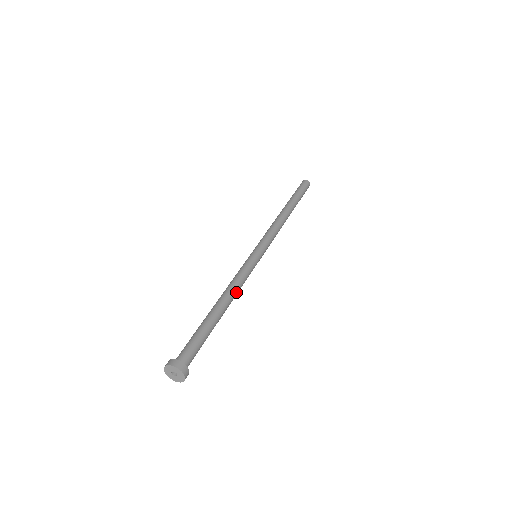
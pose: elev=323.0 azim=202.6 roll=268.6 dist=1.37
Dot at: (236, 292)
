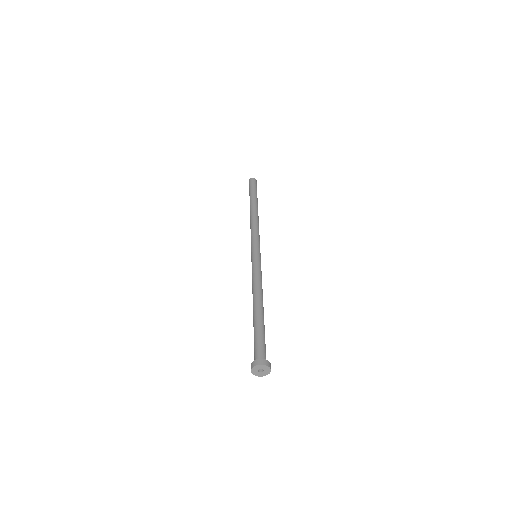
Dot at: (262, 293)
